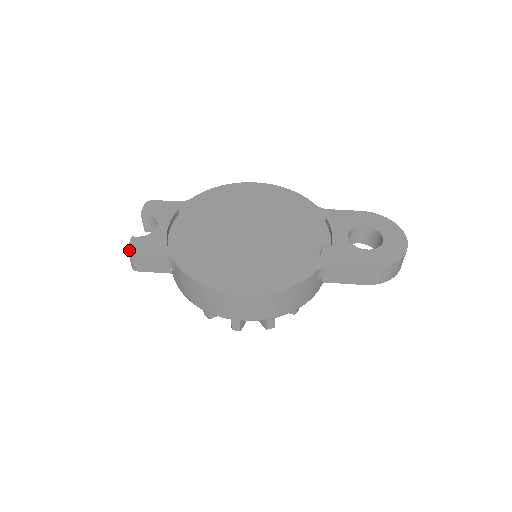
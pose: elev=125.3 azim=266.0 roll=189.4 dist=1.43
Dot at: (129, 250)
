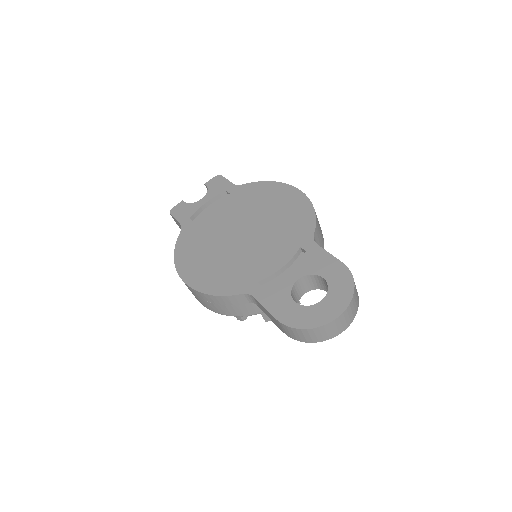
Dot at: (171, 210)
